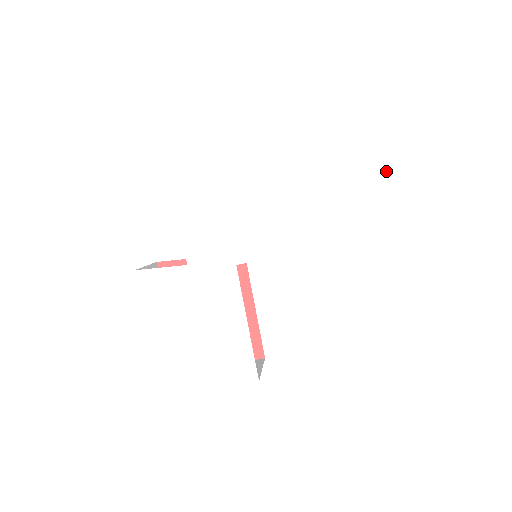
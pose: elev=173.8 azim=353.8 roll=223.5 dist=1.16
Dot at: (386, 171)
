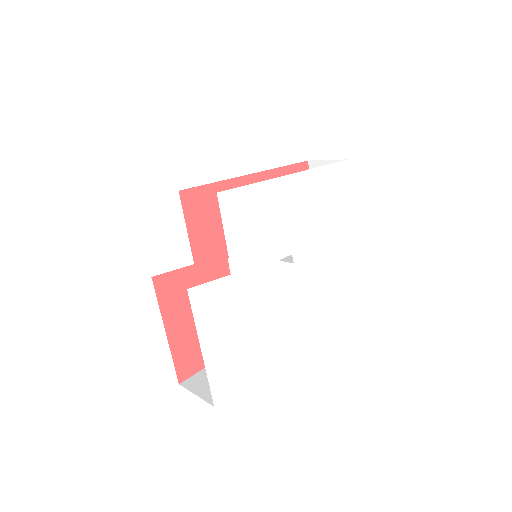
Dot at: (346, 183)
